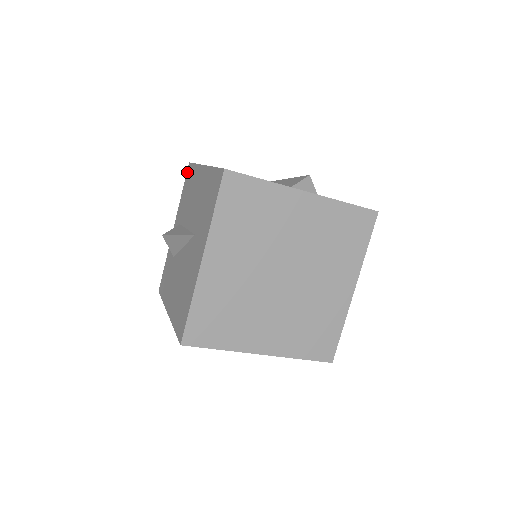
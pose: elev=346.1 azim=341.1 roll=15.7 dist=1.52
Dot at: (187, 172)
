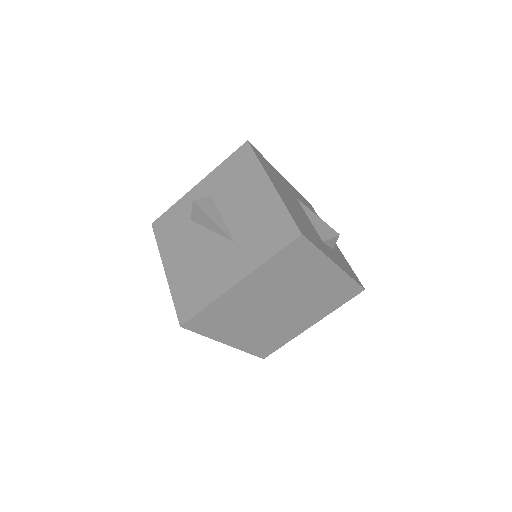
Dot at: (241, 149)
